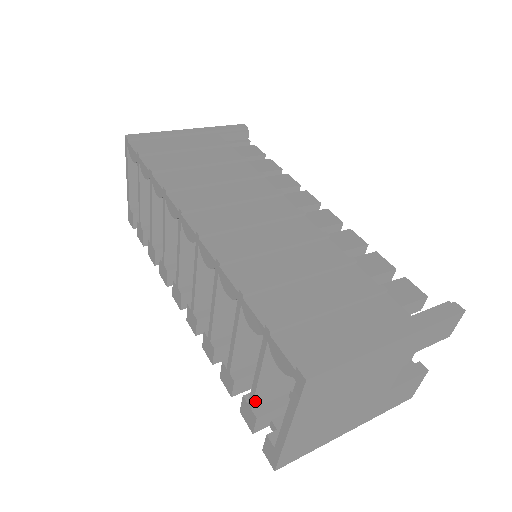
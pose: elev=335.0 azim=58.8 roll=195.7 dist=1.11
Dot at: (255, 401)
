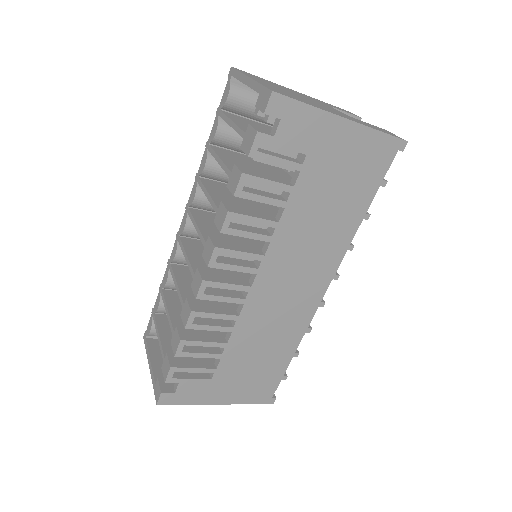
Dot at: (244, 131)
